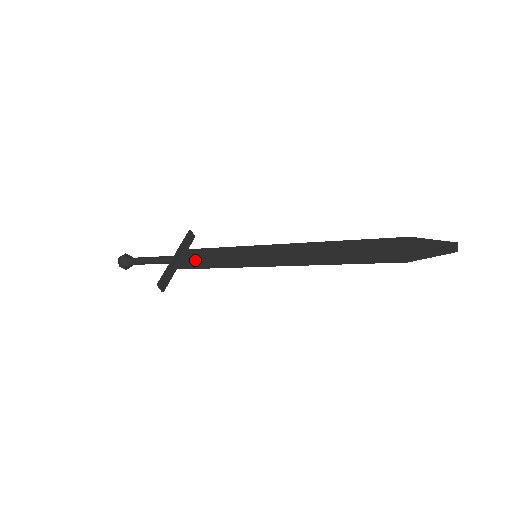
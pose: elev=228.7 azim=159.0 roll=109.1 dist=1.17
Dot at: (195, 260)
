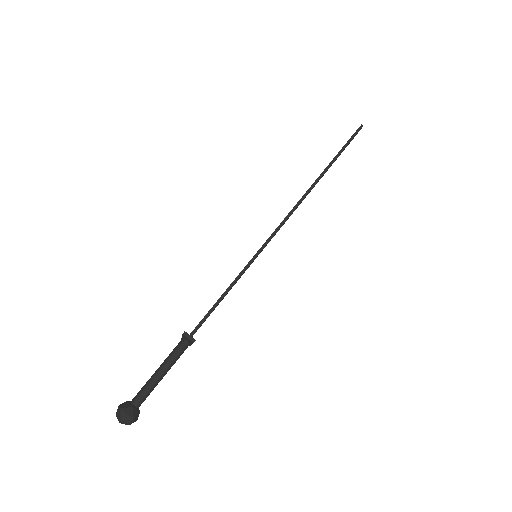
Dot at: occluded
